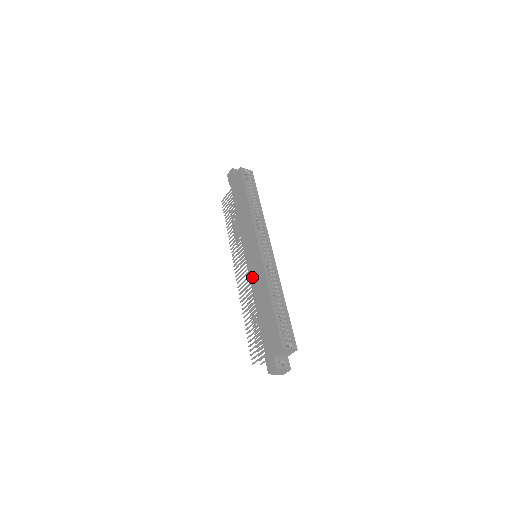
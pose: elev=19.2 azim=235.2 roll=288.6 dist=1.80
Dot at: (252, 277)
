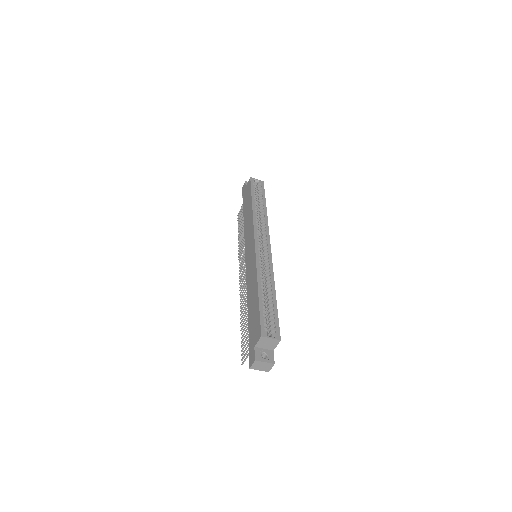
Dot at: (248, 274)
